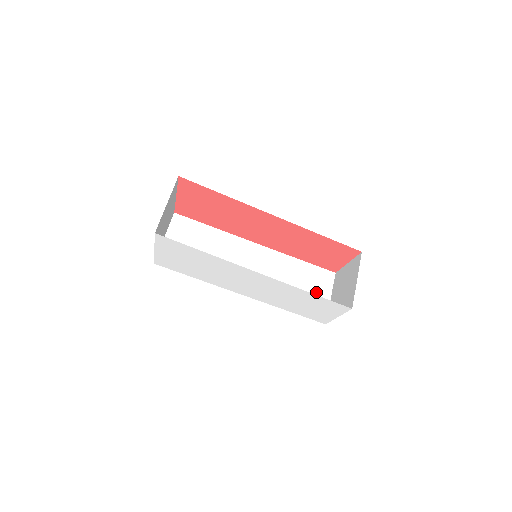
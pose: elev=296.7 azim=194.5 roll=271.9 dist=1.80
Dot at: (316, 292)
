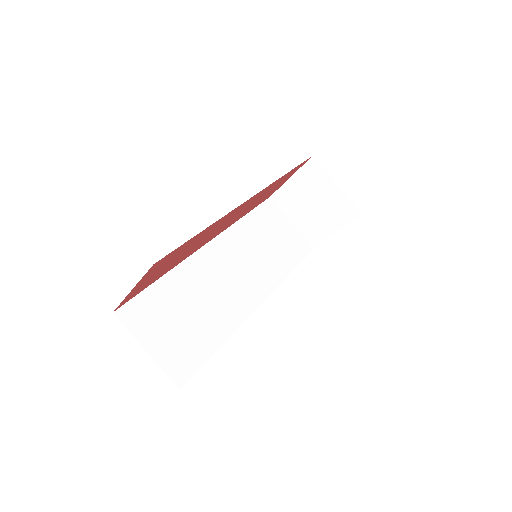
Dot at: (282, 231)
